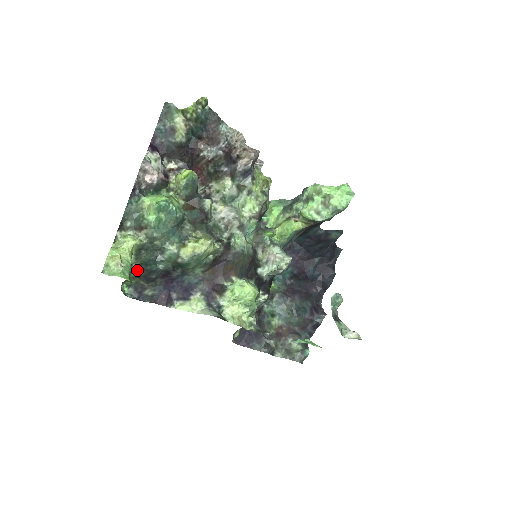
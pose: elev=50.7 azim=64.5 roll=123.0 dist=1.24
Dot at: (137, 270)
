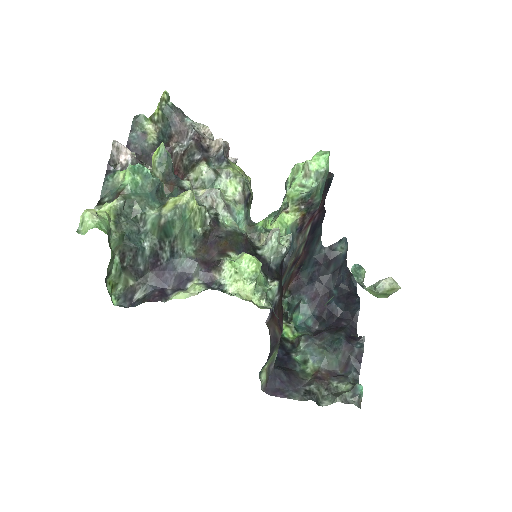
Dot at: (120, 252)
